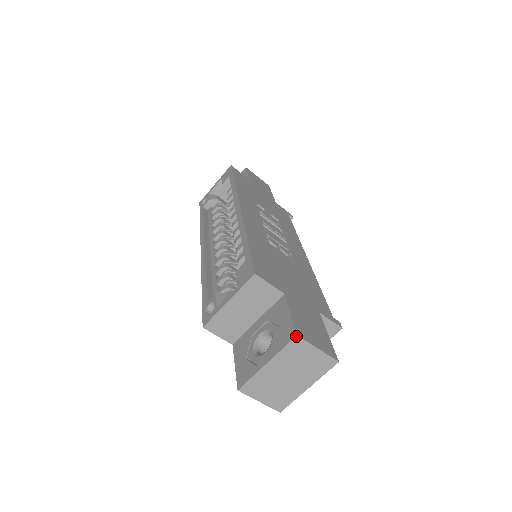
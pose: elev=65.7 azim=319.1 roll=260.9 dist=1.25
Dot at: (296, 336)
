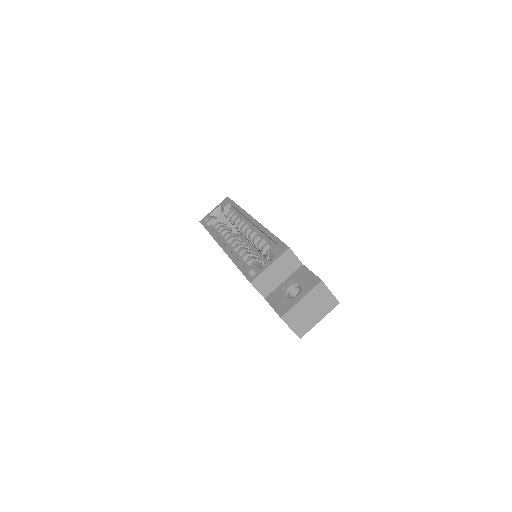
Dot at: (321, 281)
